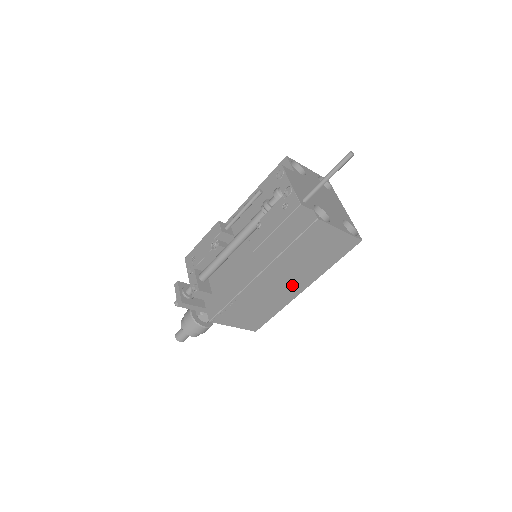
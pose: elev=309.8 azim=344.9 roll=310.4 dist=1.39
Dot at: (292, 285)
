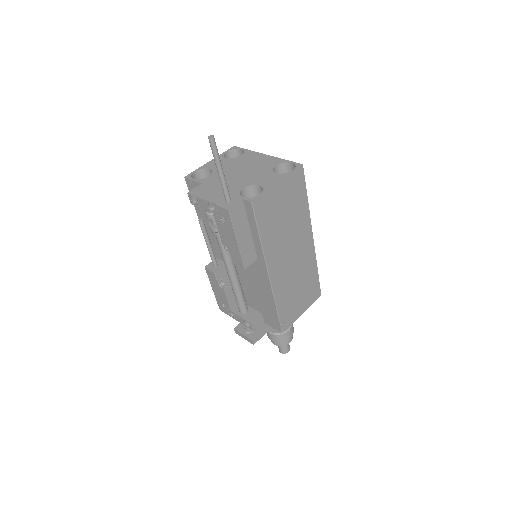
Dot at: (300, 248)
